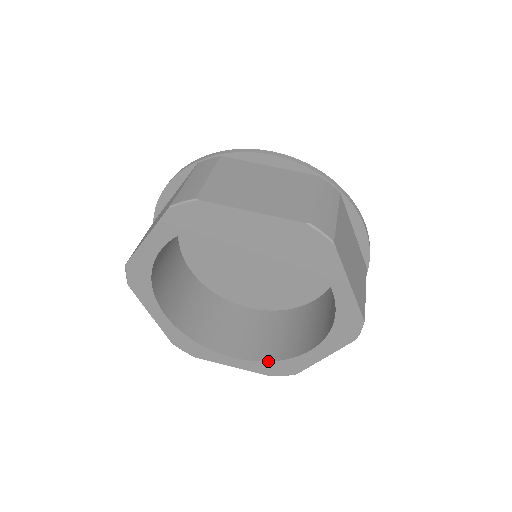
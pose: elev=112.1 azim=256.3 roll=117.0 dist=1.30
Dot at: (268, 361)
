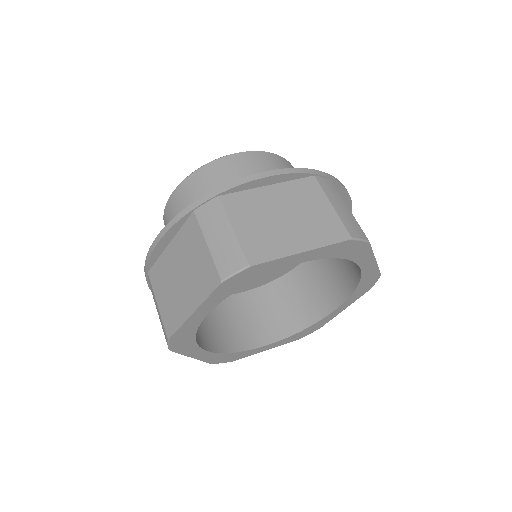
Dot at: (298, 332)
